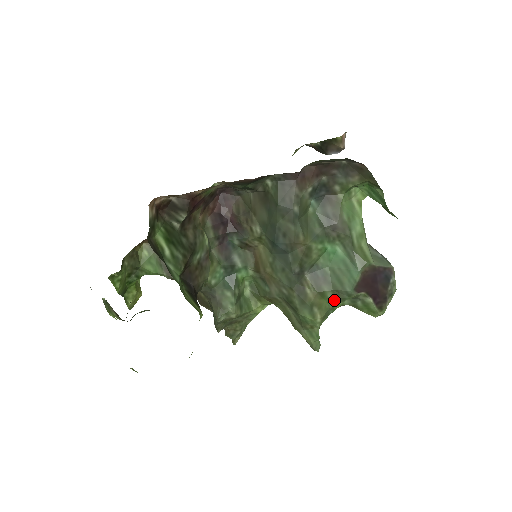
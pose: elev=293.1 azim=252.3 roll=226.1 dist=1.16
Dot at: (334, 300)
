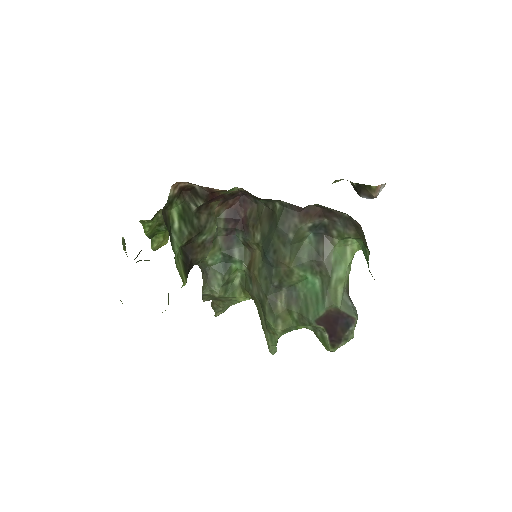
Dot at: (297, 321)
